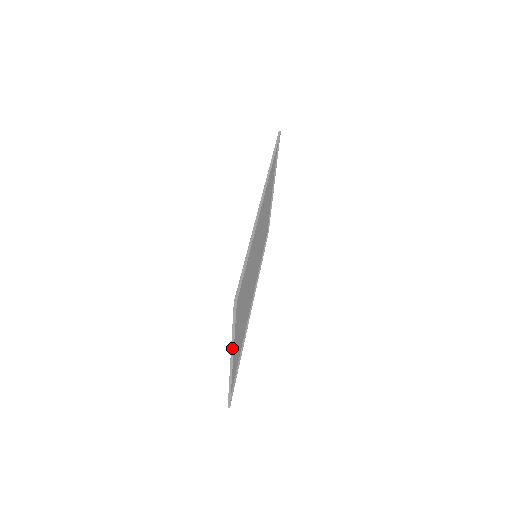
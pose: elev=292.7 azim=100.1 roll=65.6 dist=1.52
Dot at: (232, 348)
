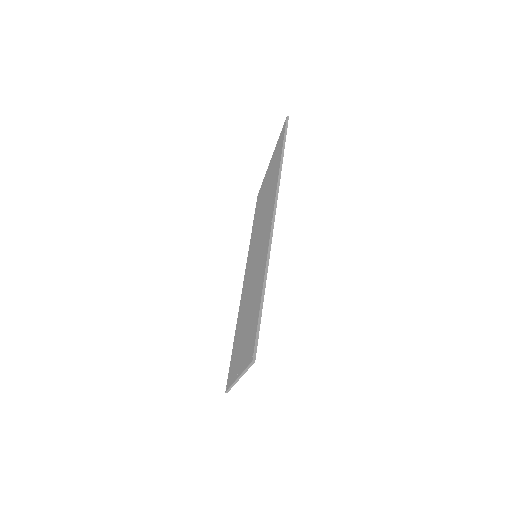
Dot at: (241, 375)
